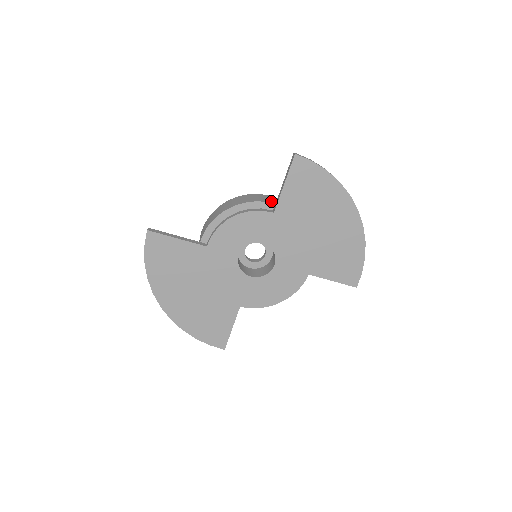
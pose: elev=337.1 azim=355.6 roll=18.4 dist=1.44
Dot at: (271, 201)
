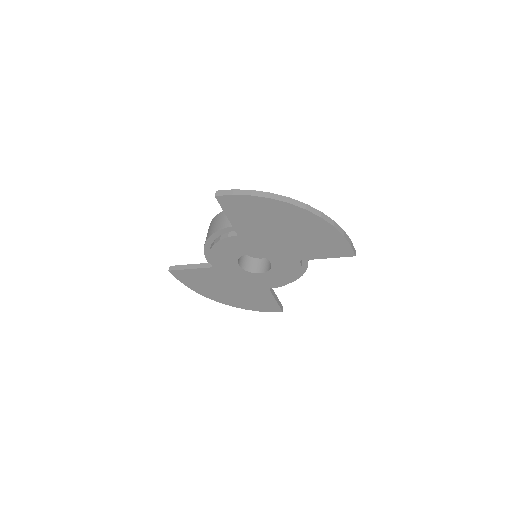
Dot at: occluded
